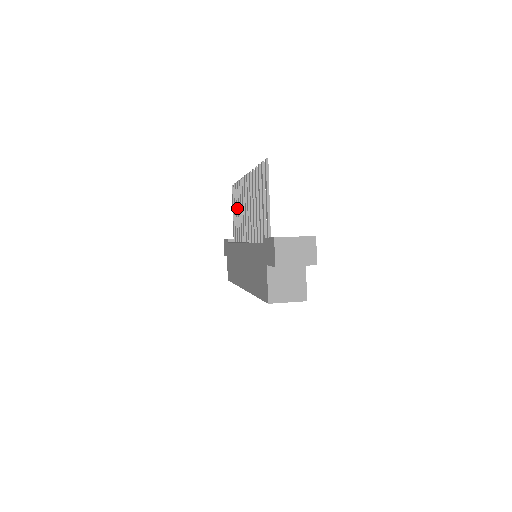
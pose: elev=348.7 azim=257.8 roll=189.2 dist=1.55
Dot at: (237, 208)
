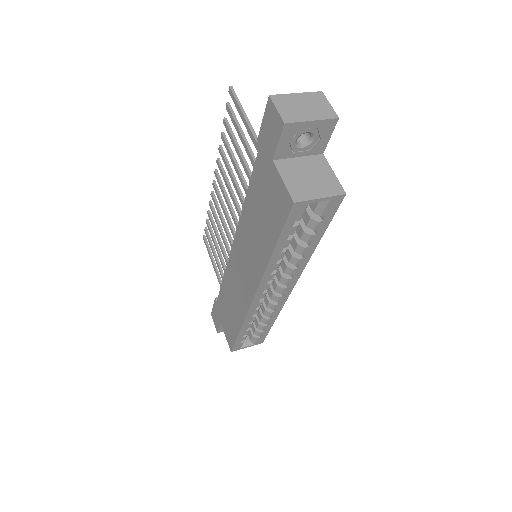
Dot at: (215, 244)
